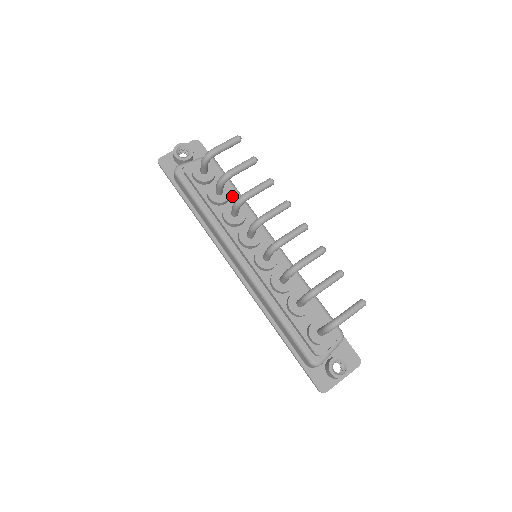
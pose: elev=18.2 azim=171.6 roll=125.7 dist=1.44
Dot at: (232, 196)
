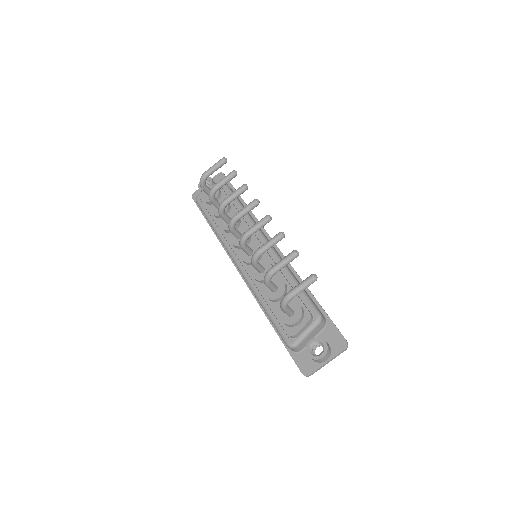
Dot at: (232, 208)
